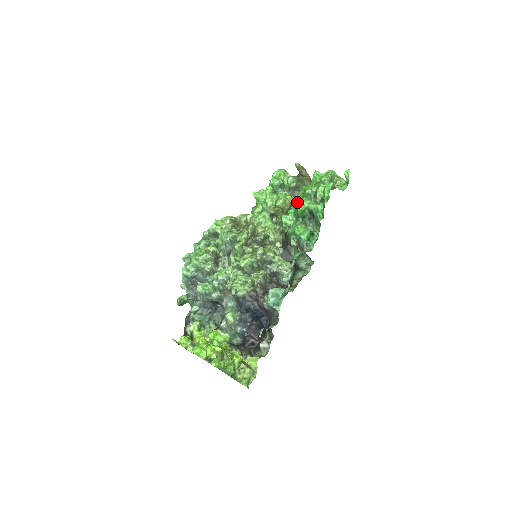
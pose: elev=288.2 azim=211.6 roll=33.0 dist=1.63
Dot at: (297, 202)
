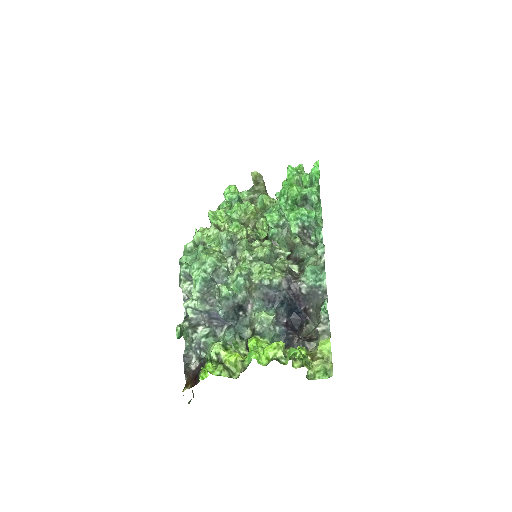
Dot at: (289, 189)
